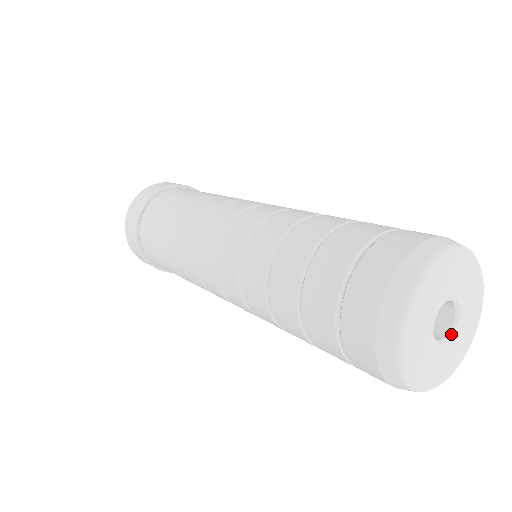
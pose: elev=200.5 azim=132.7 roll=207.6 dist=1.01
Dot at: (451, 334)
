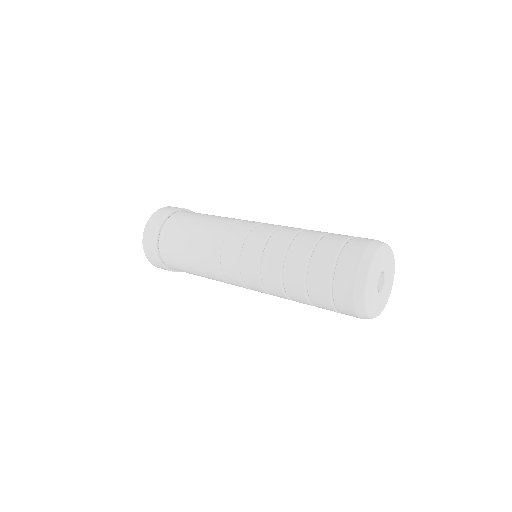
Dot at: (383, 288)
